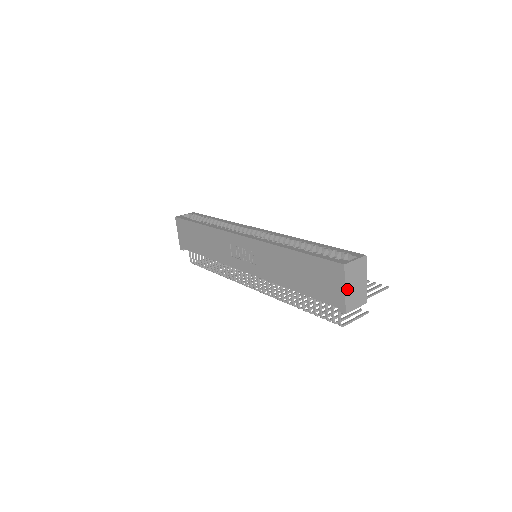
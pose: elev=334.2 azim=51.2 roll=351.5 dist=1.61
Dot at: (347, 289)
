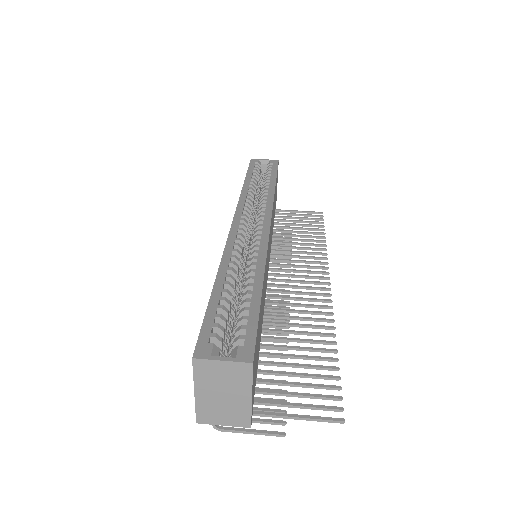
Dot at: (200, 393)
